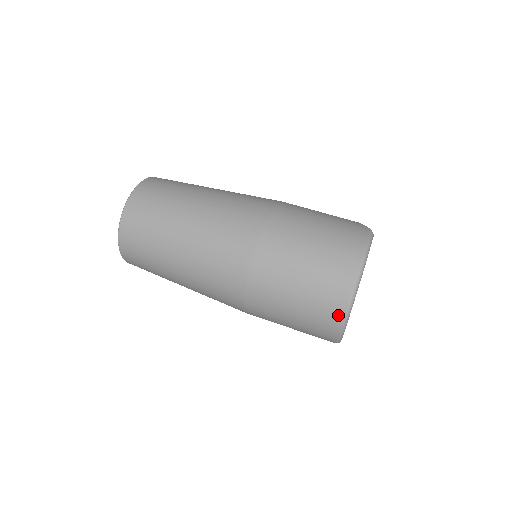
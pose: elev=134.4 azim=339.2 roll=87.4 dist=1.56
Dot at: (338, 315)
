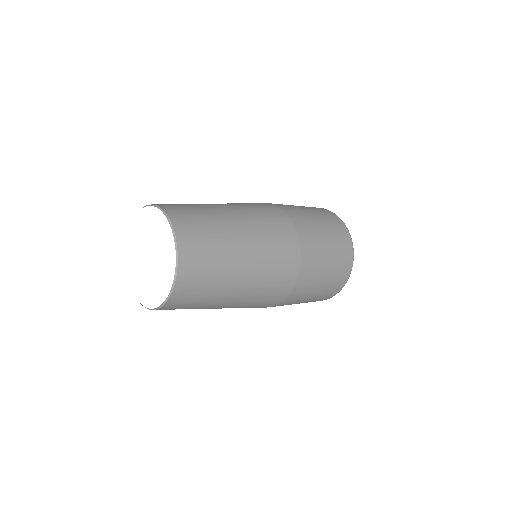
Dot at: (350, 261)
